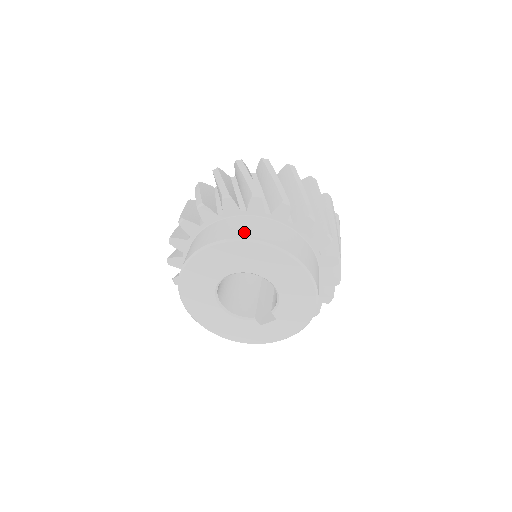
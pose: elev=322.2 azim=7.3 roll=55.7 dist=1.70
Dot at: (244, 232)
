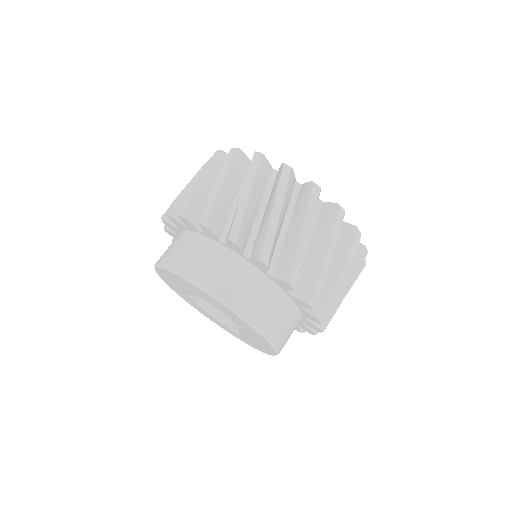
Dot at: (206, 275)
